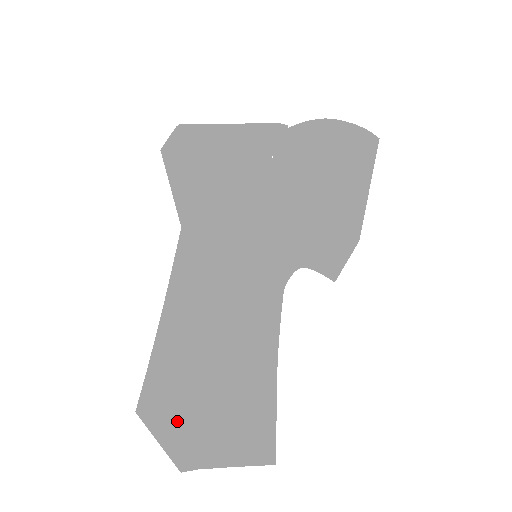
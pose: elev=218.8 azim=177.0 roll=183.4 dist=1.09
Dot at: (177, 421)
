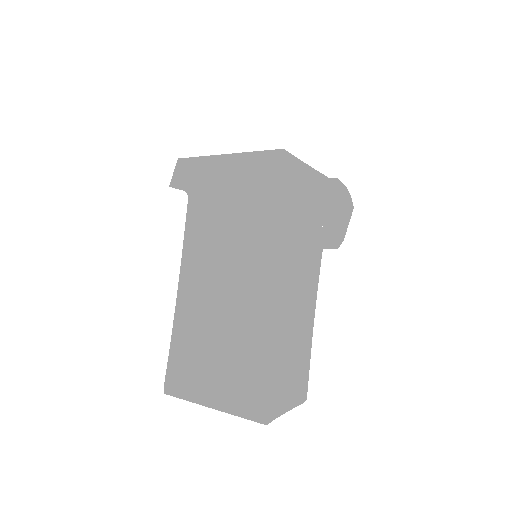
Dot at: occluded
